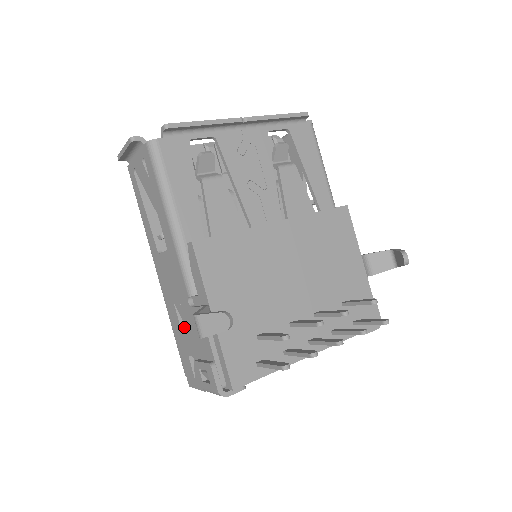
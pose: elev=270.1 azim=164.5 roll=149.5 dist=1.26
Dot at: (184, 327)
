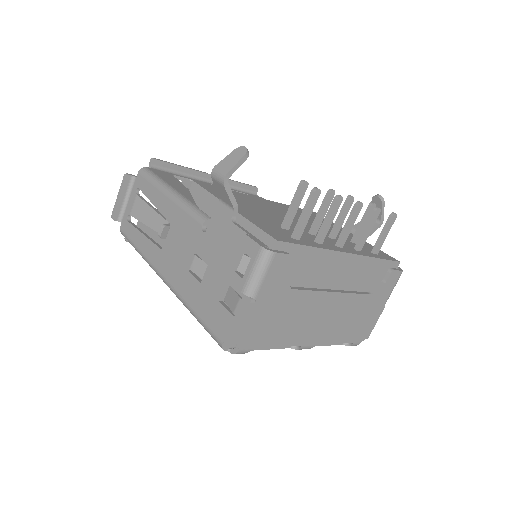
Dot at: (205, 272)
